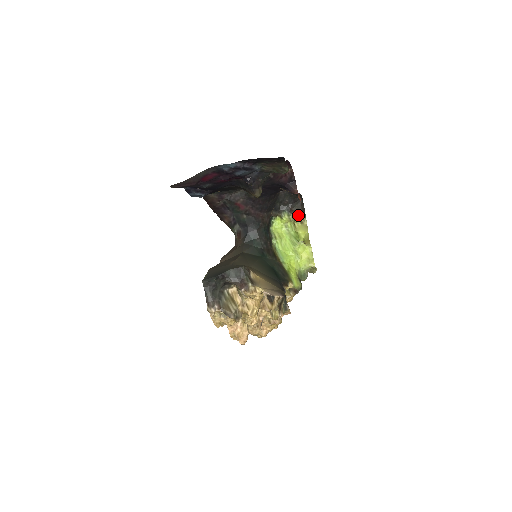
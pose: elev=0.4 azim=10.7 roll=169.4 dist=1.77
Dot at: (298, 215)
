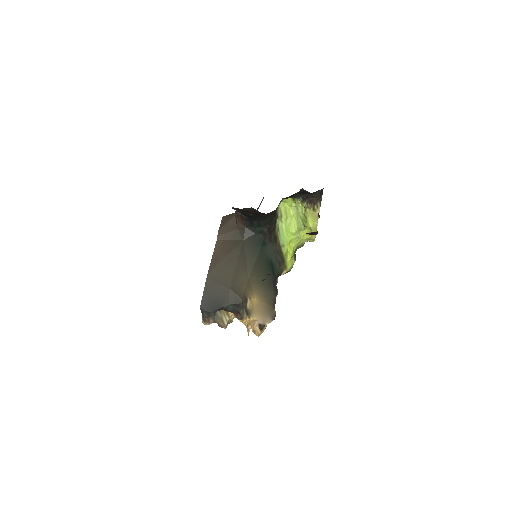
Dot at: (313, 203)
